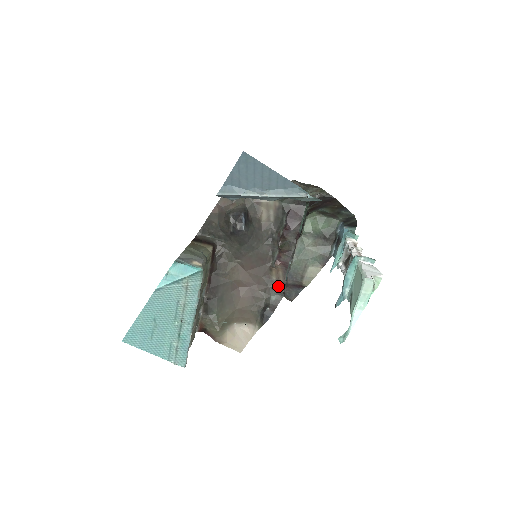
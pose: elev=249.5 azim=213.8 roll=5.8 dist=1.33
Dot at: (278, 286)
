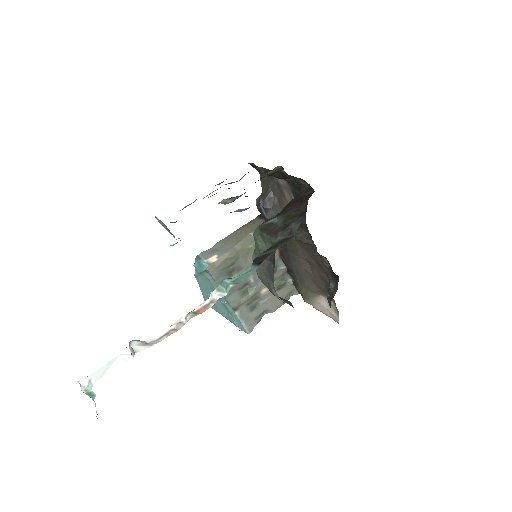
Dot at: (331, 274)
